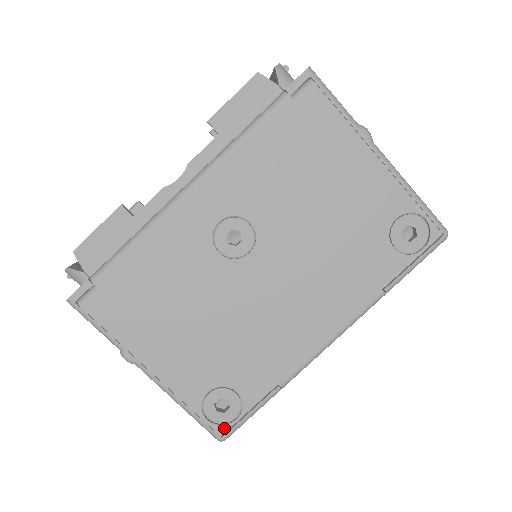
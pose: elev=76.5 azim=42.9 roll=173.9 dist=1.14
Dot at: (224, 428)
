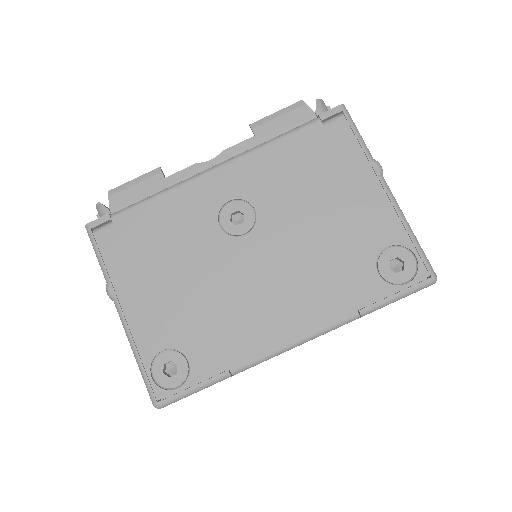
Dot at: (163, 393)
